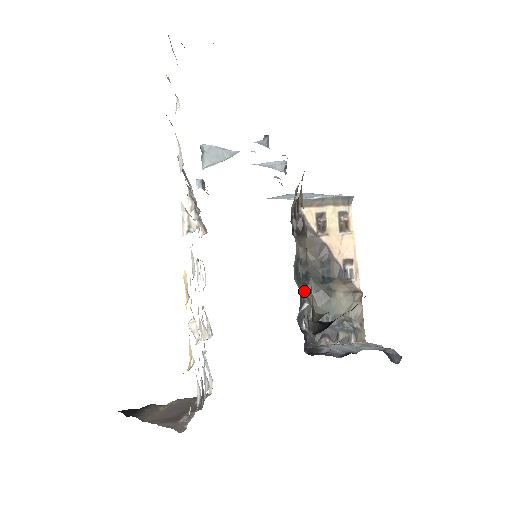
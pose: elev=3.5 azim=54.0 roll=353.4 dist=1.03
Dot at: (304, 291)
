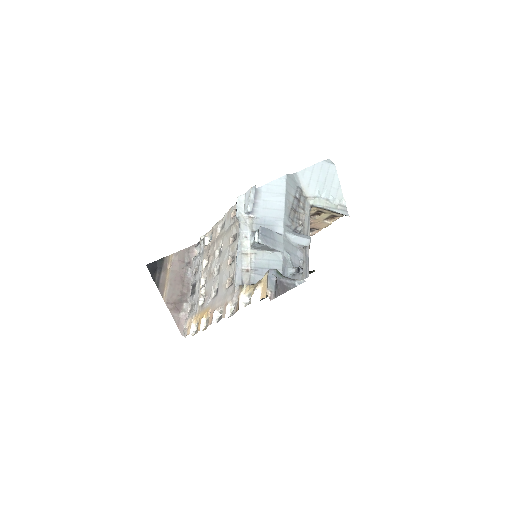
Dot at: occluded
